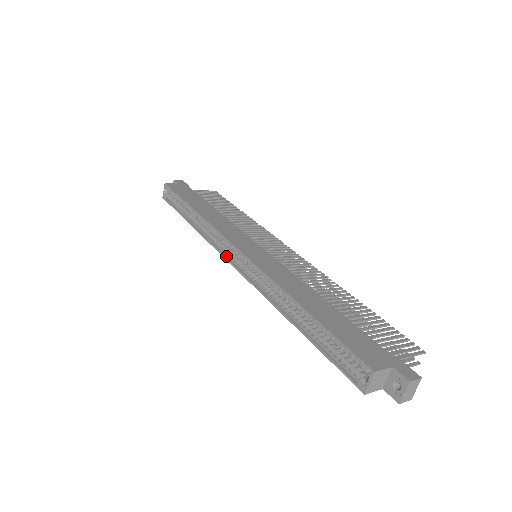
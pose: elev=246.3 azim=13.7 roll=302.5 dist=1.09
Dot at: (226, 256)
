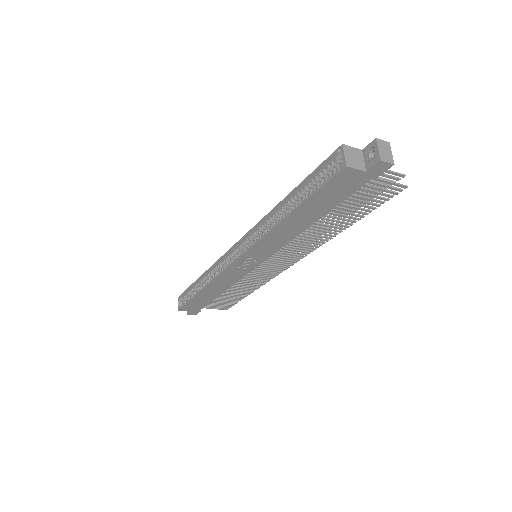
Dot at: (230, 265)
